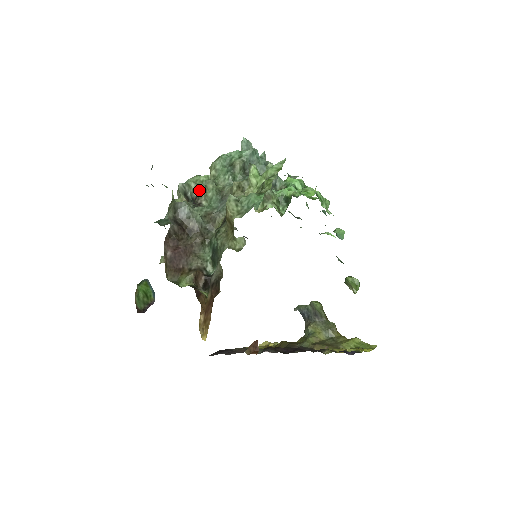
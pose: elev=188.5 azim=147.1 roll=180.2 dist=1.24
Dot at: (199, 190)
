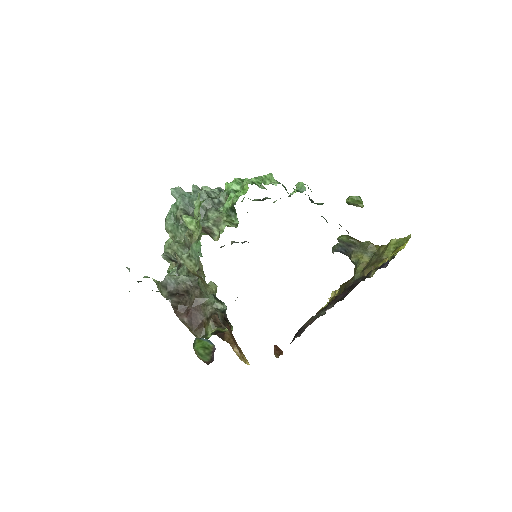
Dot at: occluded
